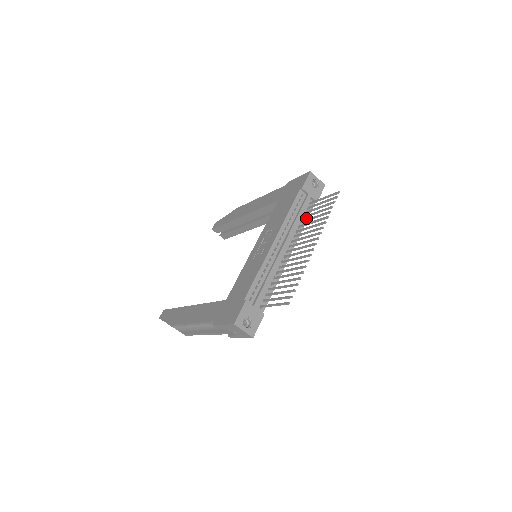
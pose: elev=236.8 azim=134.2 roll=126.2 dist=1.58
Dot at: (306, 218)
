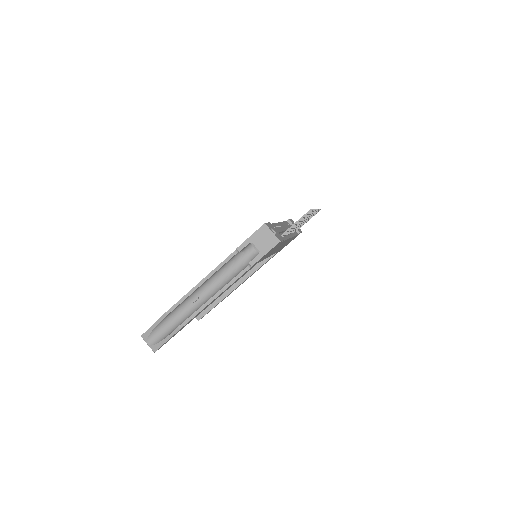
Dot at: (295, 234)
